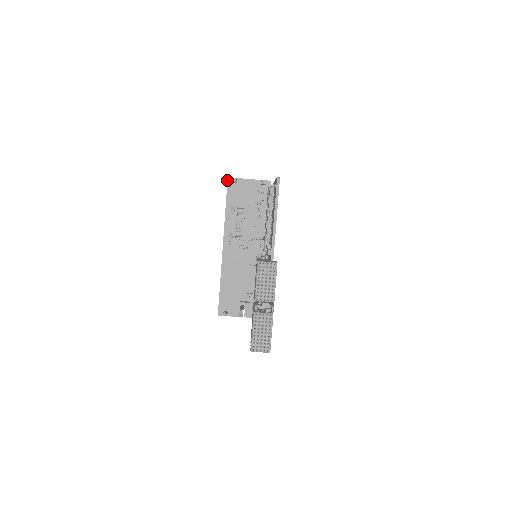
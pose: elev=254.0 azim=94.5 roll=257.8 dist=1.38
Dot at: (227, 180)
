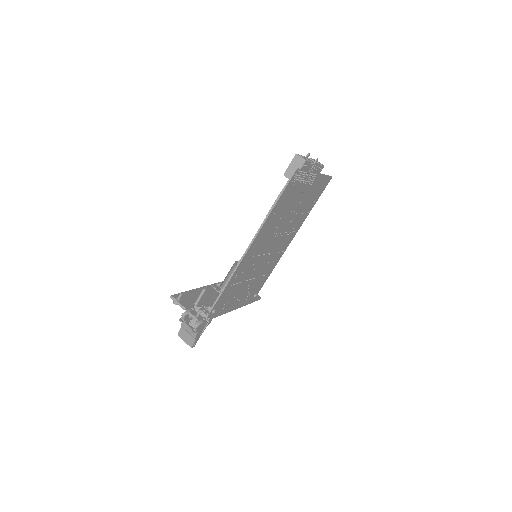
Dot at: occluded
